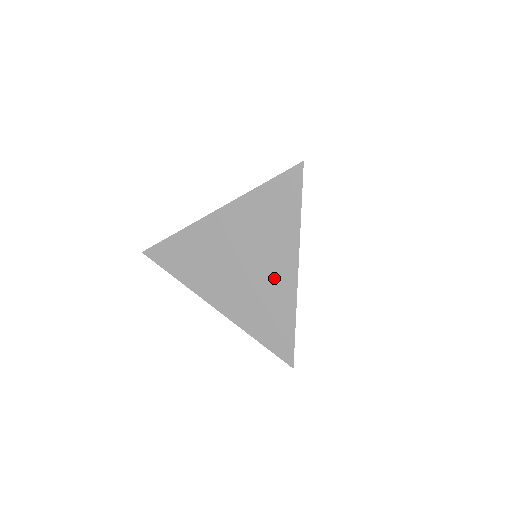
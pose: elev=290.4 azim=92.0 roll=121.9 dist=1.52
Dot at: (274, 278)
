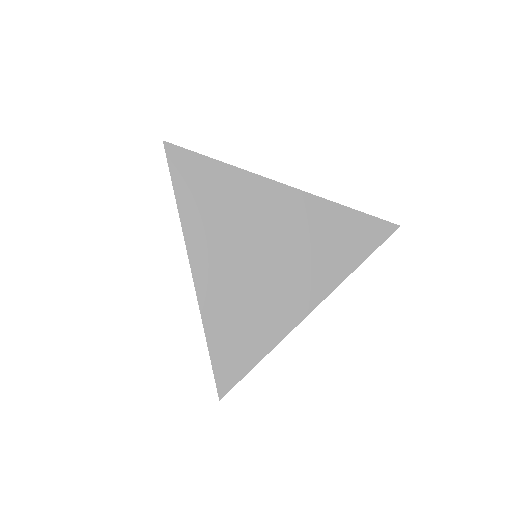
Dot at: (284, 297)
